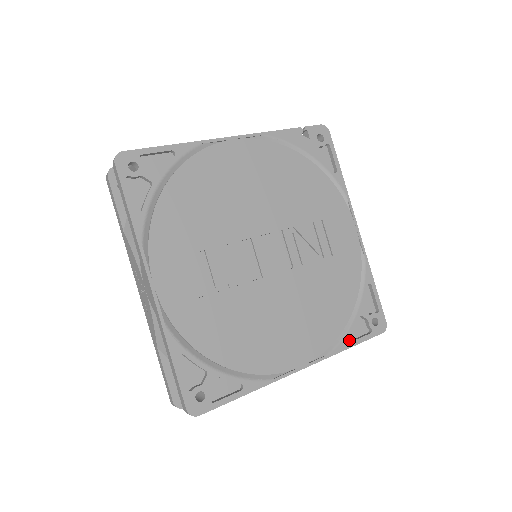
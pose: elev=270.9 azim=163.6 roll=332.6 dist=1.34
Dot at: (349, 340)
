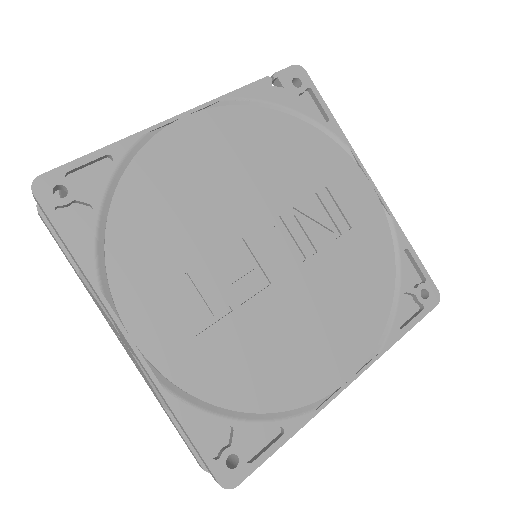
Dot at: (399, 326)
